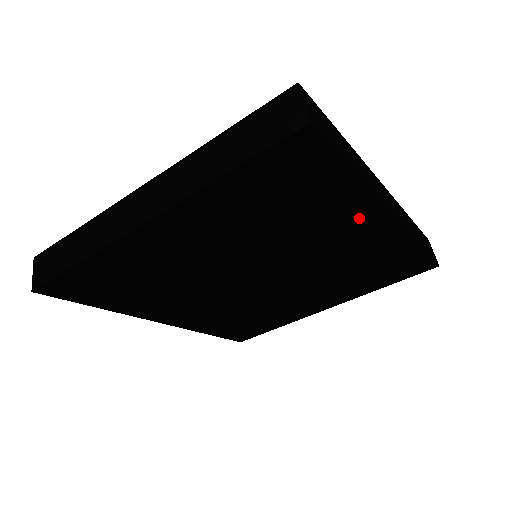
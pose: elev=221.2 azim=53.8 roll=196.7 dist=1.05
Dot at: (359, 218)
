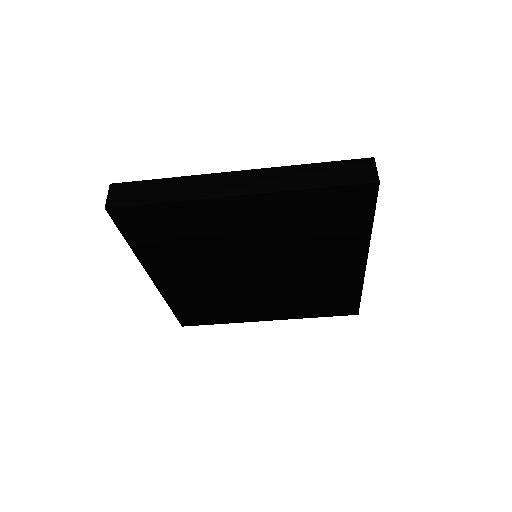
Dot at: (349, 255)
